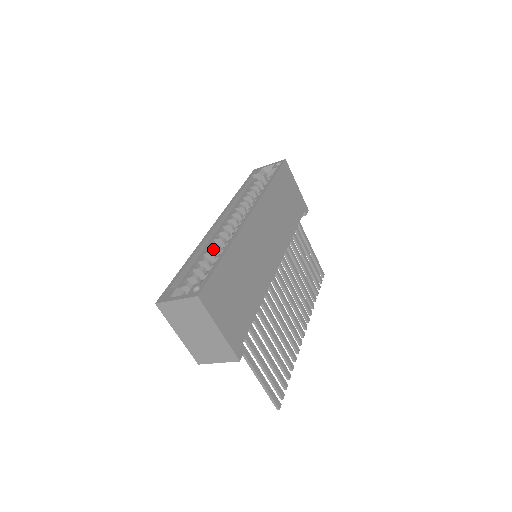
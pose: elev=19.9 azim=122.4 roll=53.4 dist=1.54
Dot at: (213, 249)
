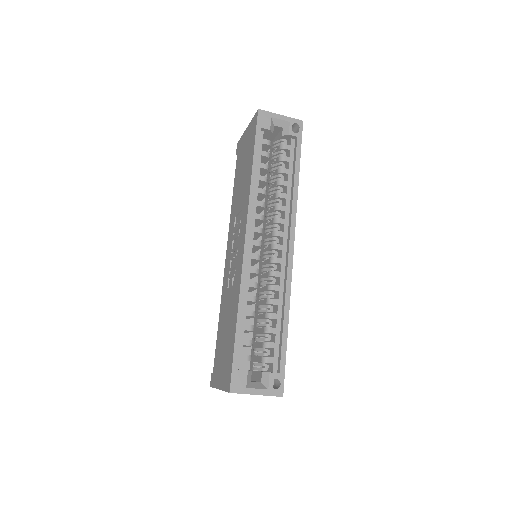
Dot at: (251, 288)
